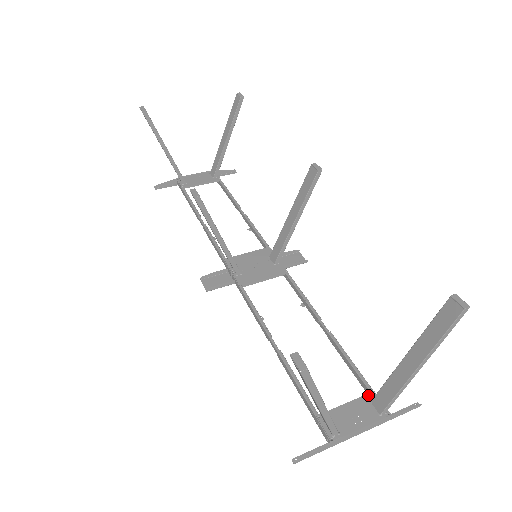
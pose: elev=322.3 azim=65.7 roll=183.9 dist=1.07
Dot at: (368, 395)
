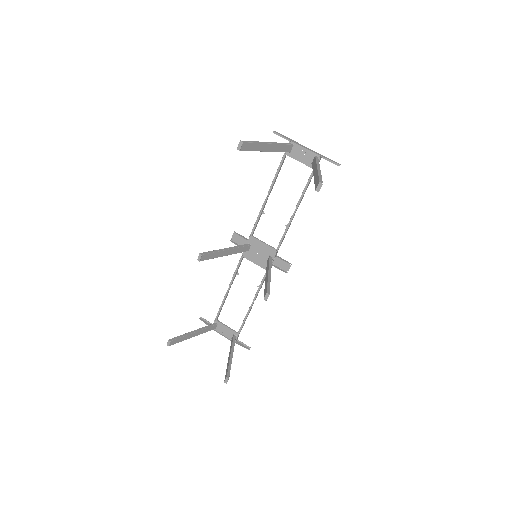
Dot at: (235, 333)
